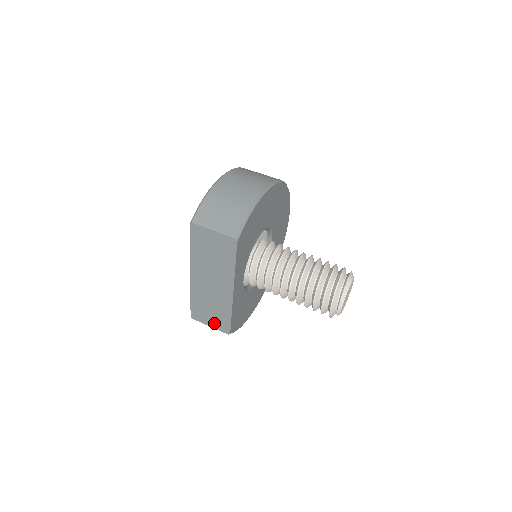
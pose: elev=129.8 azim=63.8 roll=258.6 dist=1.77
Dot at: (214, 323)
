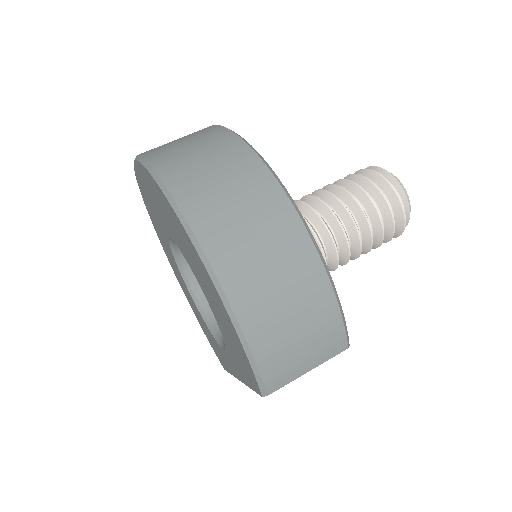
Dot at: occluded
